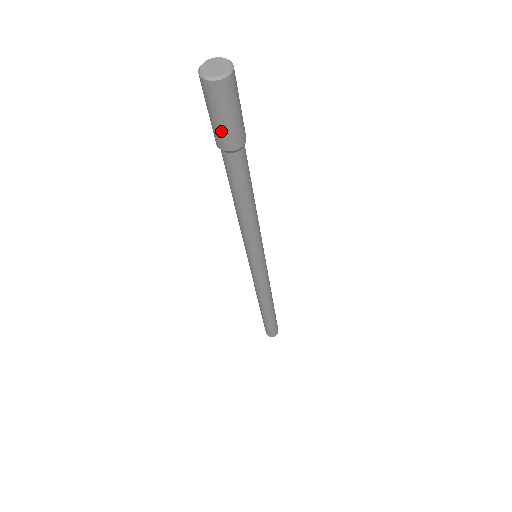
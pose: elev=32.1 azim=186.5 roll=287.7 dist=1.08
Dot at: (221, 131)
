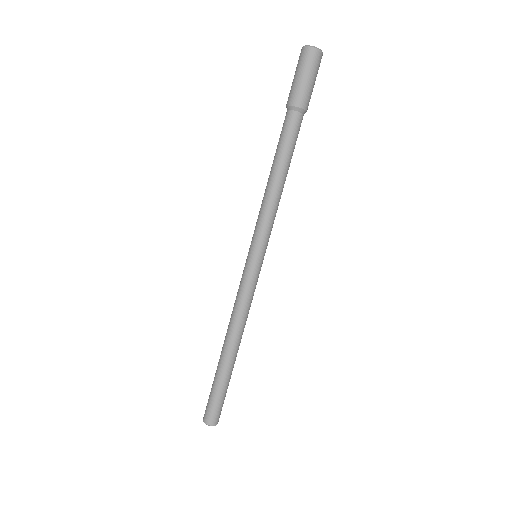
Dot at: (303, 88)
